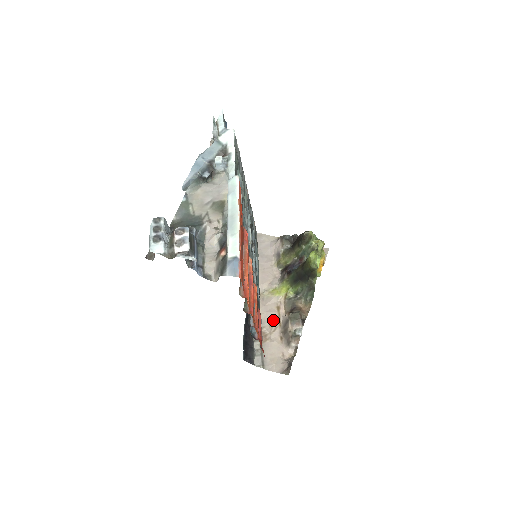
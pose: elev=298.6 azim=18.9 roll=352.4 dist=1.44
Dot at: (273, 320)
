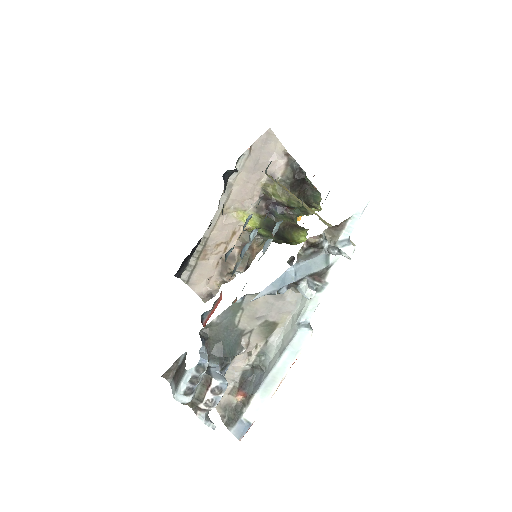
Dot at: (222, 243)
